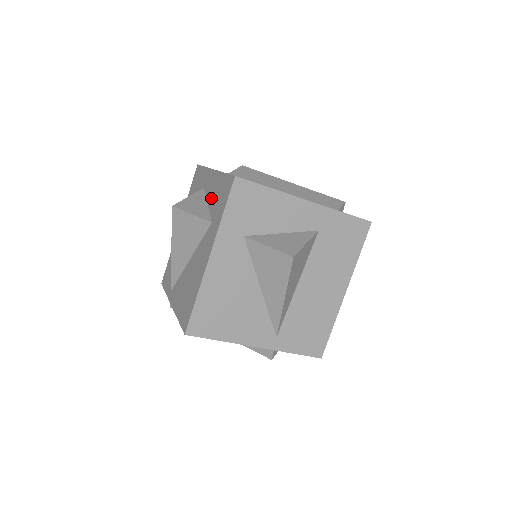
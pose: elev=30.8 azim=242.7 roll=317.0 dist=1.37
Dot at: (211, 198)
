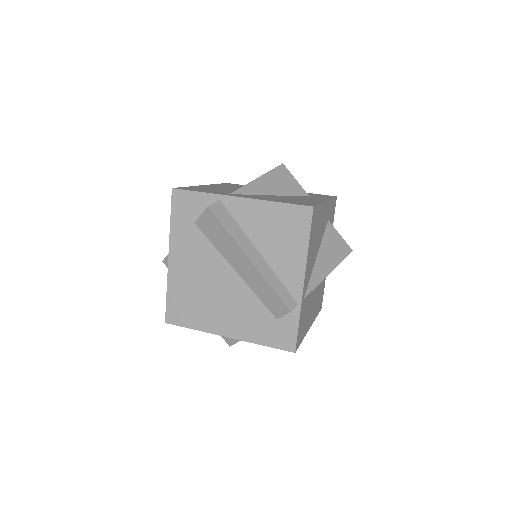
Dot at: occluded
